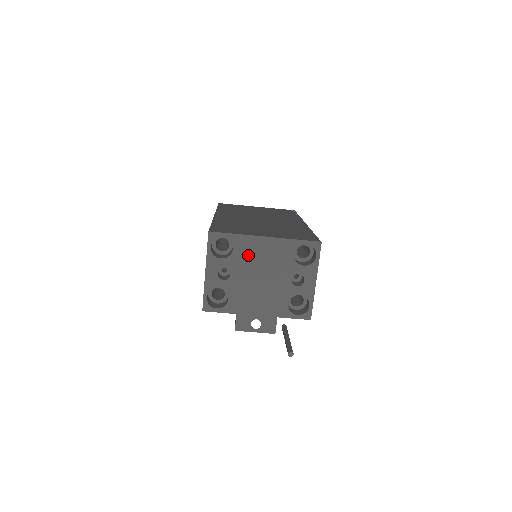
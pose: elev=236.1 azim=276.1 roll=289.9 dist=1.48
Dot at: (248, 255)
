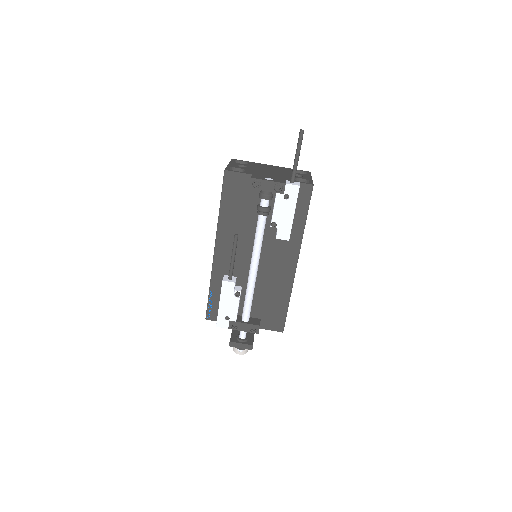
Dot at: (260, 166)
